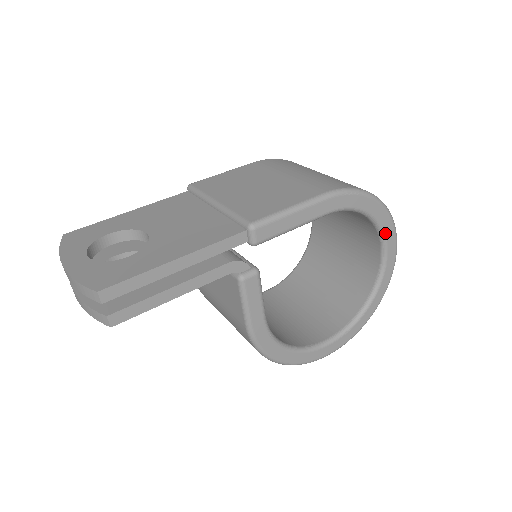
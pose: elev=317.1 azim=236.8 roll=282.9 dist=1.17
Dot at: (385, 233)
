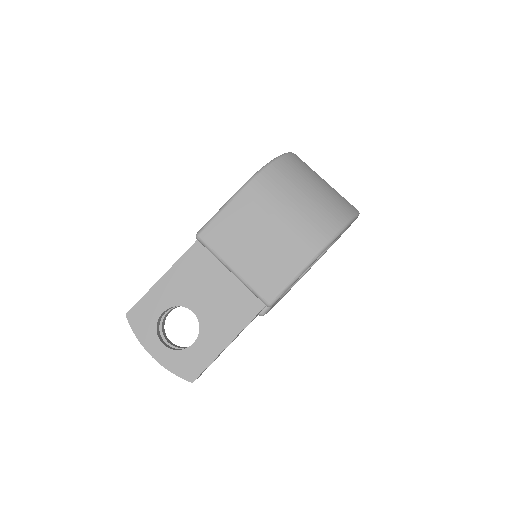
Dot at: occluded
